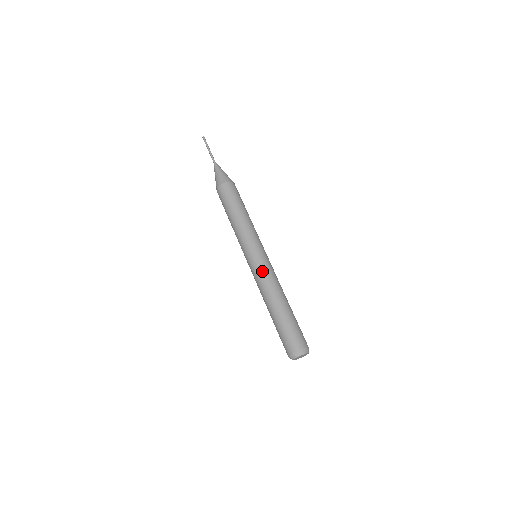
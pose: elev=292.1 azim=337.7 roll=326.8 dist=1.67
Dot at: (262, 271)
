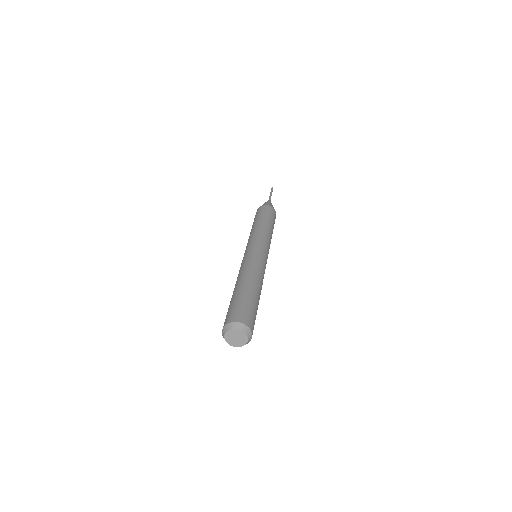
Dot at: (260, 260)
